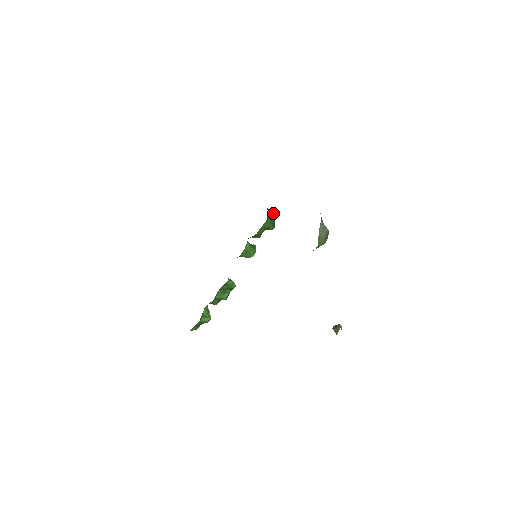
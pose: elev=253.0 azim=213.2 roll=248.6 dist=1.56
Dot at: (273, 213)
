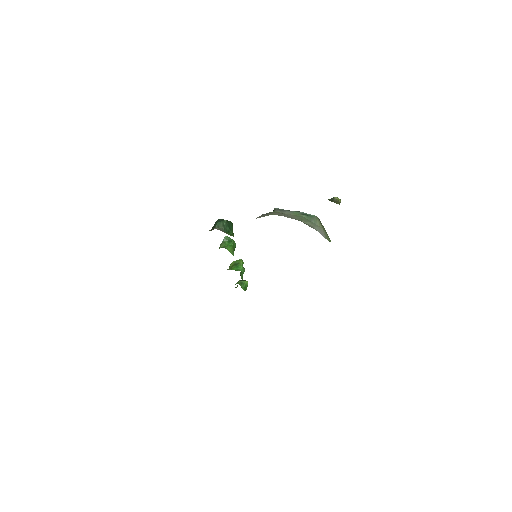
Dot at: (223, 222)
